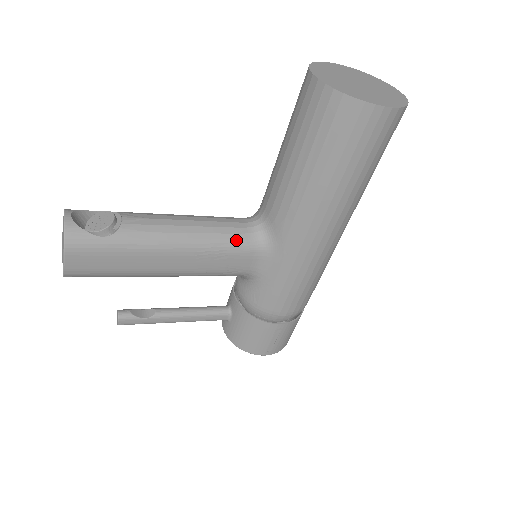
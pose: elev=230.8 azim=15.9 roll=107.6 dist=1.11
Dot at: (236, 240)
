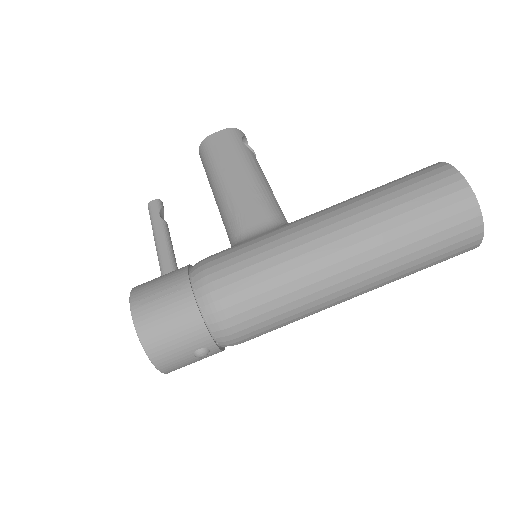
Dot at: (274, 207)
